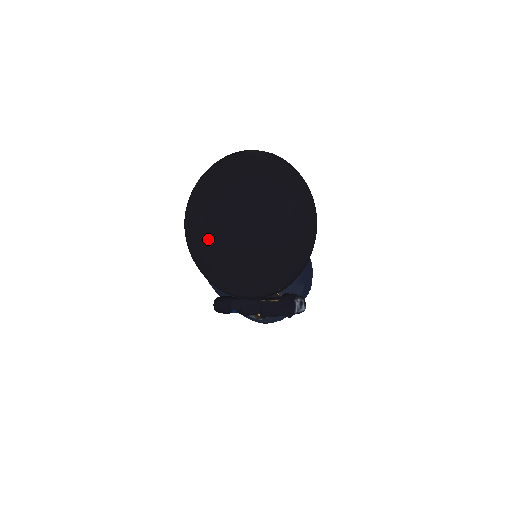
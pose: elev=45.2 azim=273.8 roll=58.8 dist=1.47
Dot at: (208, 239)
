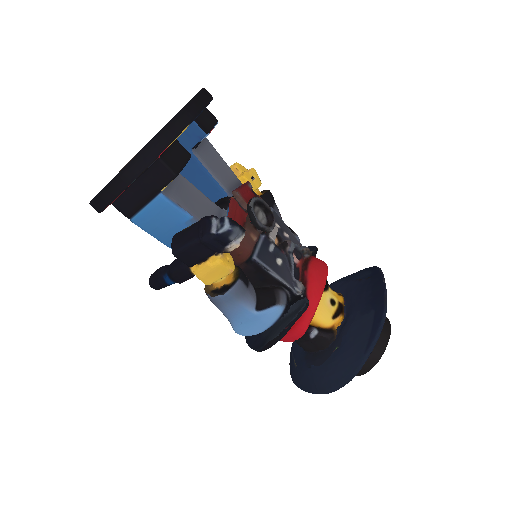
Dot at: occluded
